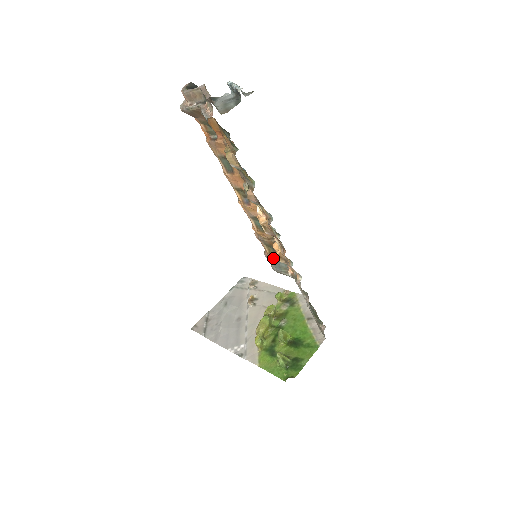
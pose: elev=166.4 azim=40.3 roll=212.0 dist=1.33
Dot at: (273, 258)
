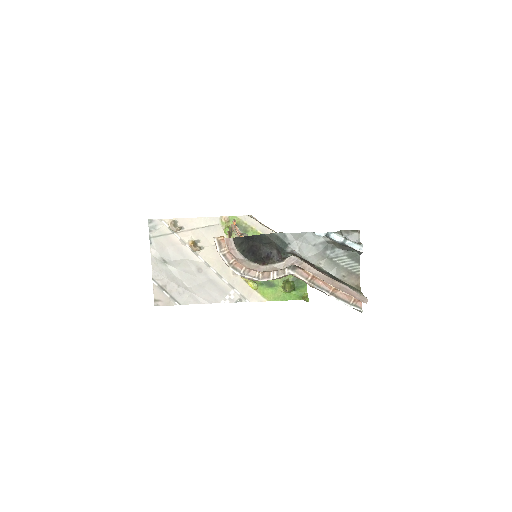
Dot at: occluded
